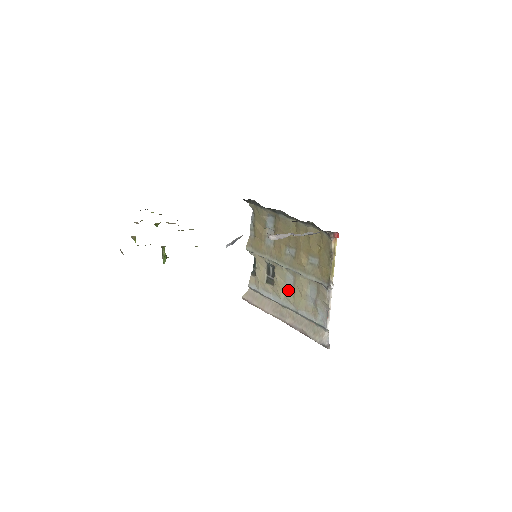
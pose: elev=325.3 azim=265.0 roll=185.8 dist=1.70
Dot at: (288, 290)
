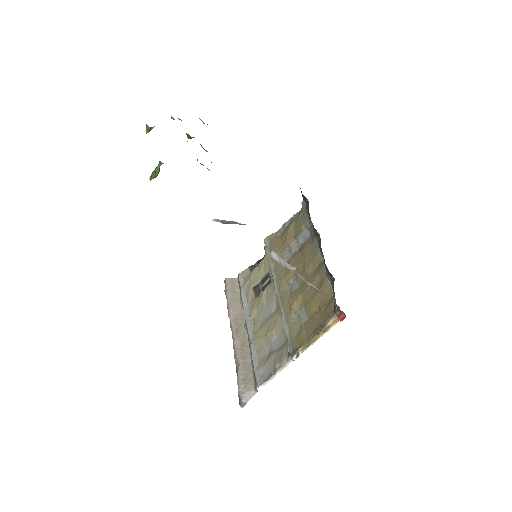
Dot at: (262, 315)
